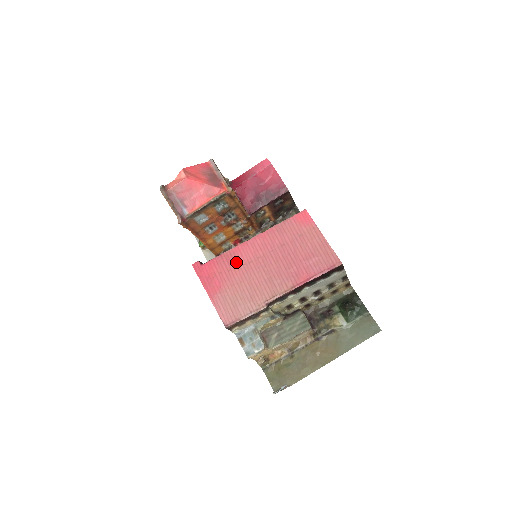
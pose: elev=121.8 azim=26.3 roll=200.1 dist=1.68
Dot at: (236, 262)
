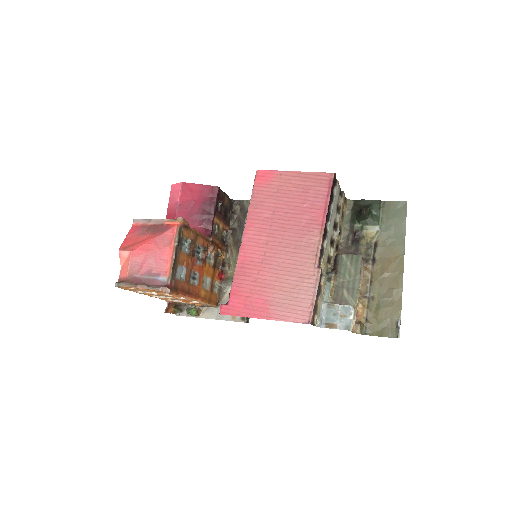
Dot at: (253, 268)
